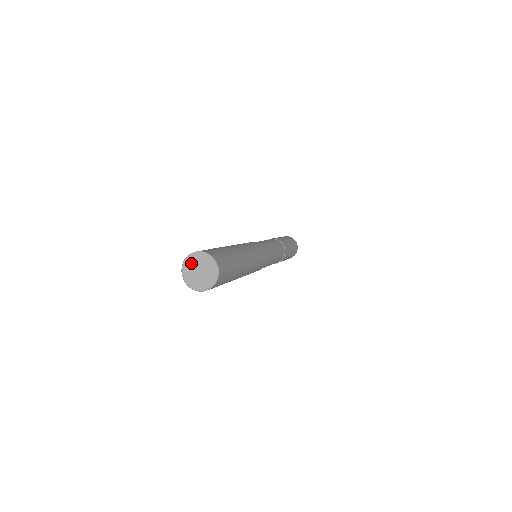
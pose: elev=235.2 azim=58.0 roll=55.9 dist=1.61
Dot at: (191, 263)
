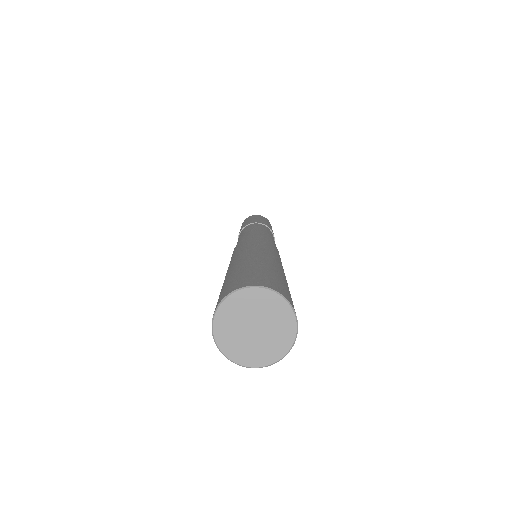
Dot at: (246, 304)
